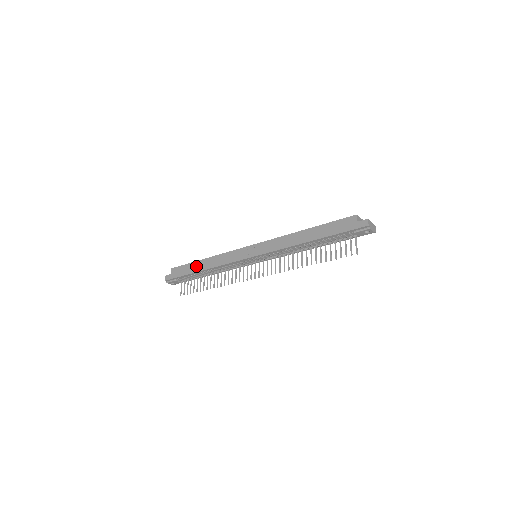
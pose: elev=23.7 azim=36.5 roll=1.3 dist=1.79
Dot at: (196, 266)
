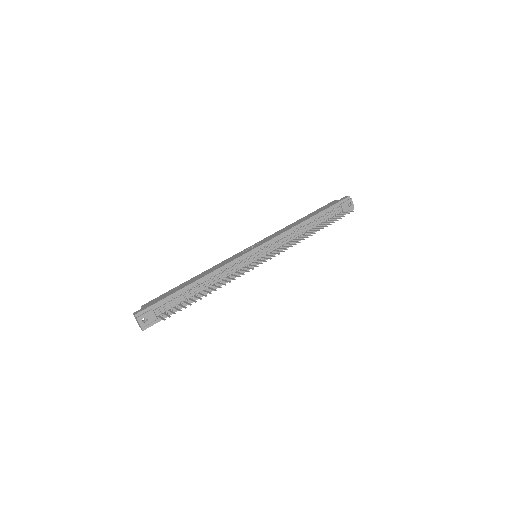
Dot at: (183, 285)
